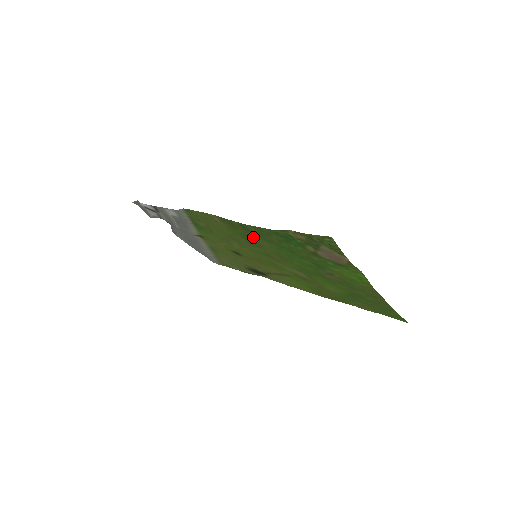
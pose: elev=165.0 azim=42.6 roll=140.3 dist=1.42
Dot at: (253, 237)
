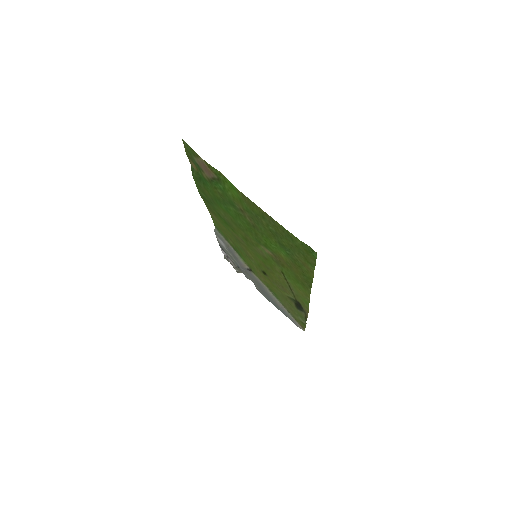
Dot at: (218, 211)
